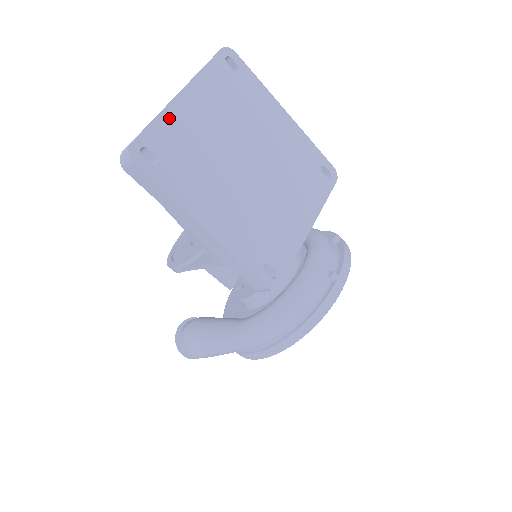
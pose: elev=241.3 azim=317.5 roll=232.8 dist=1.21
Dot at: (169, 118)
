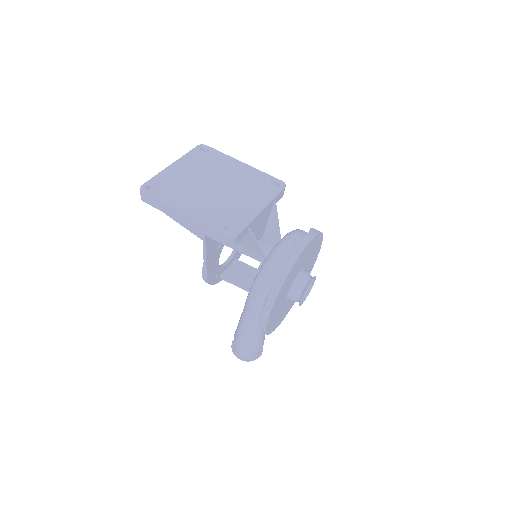
Dot at: (164, 174)
